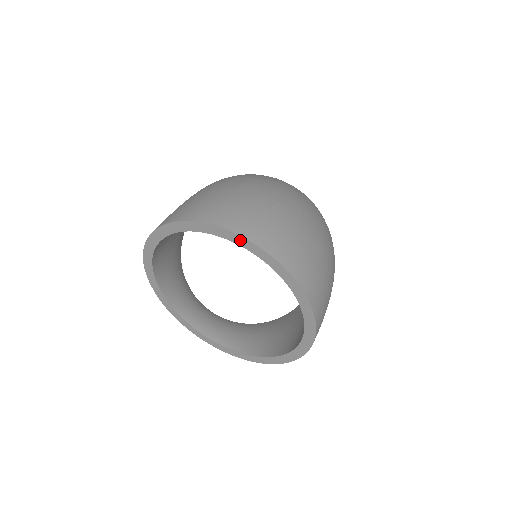
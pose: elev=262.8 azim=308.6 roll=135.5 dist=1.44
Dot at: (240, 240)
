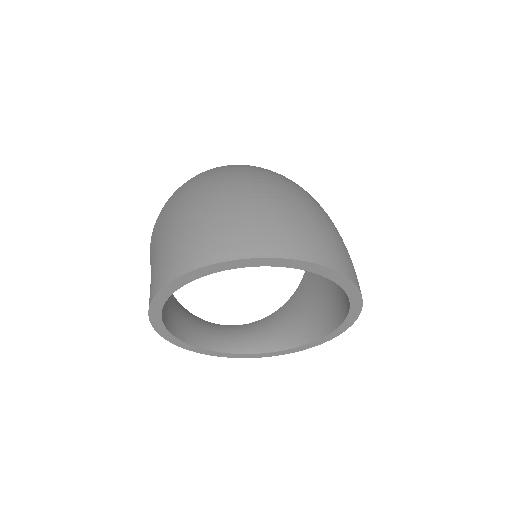
Dot at: (263, 262)
